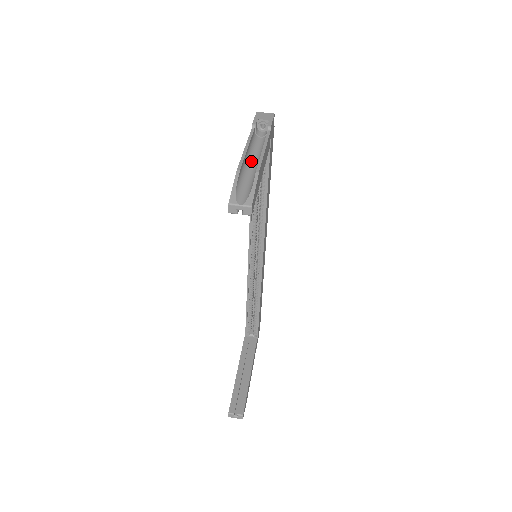
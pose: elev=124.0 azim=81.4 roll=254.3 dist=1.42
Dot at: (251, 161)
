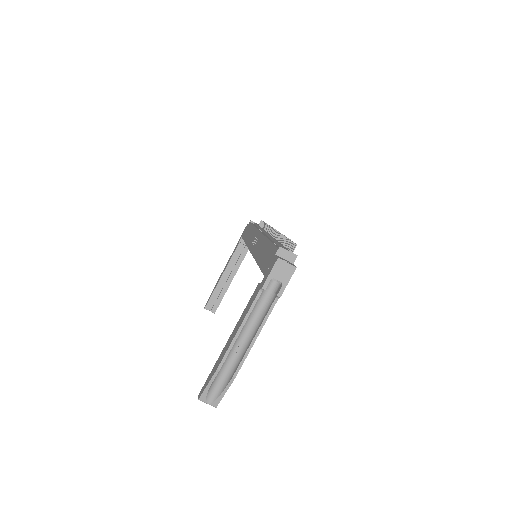
Dot at: (241, 337)
